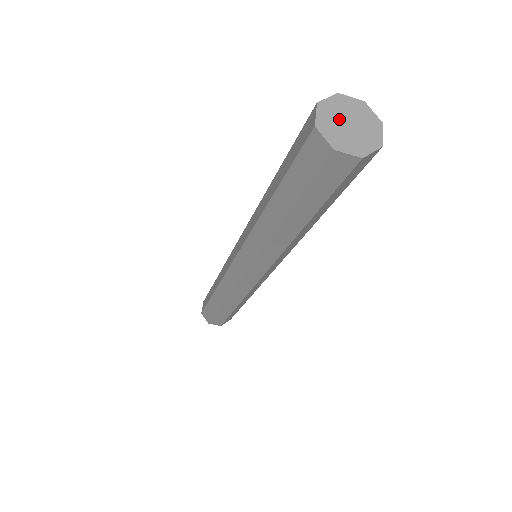
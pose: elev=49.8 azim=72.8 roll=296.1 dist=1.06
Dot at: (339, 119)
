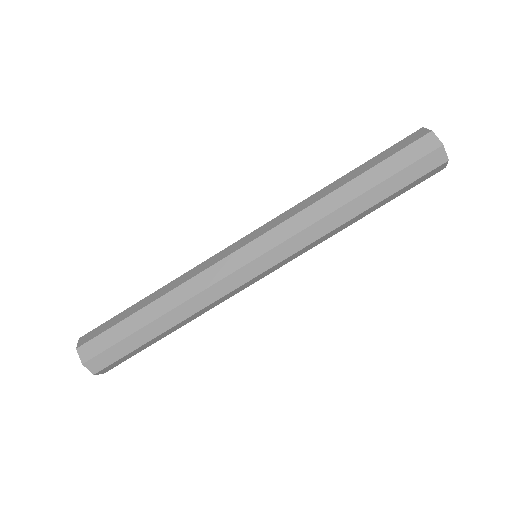
Dot at: occluded
